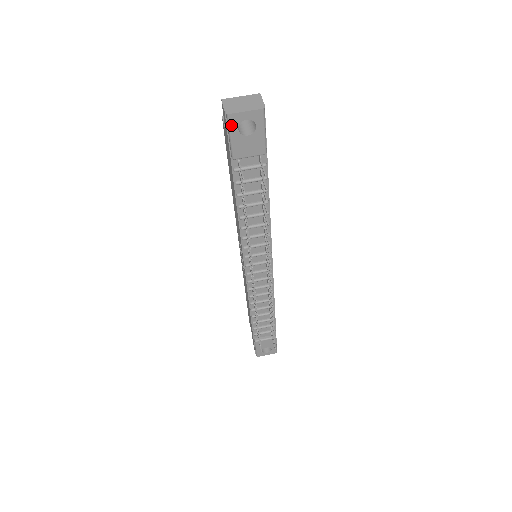
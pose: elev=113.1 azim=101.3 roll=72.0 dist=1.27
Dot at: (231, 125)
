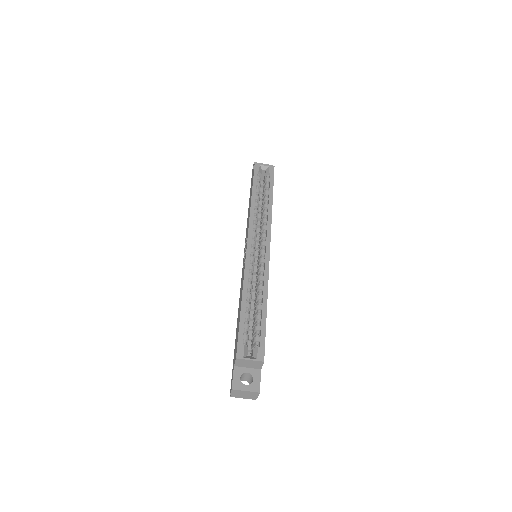
Dot at: occluded
